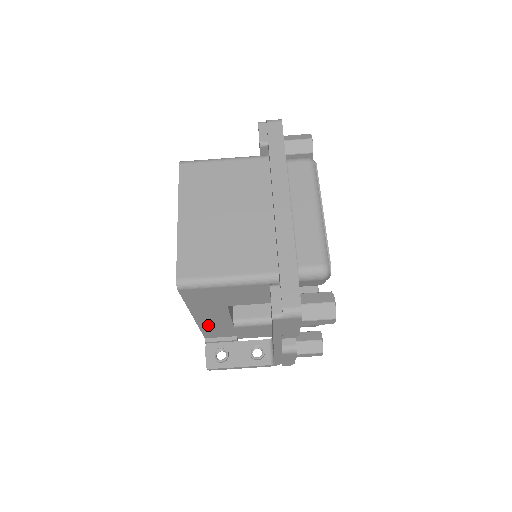
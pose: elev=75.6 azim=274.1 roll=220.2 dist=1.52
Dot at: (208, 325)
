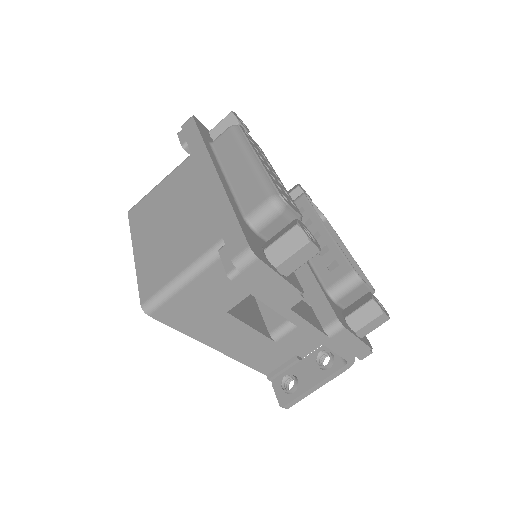
Dot at: (245, 353)
